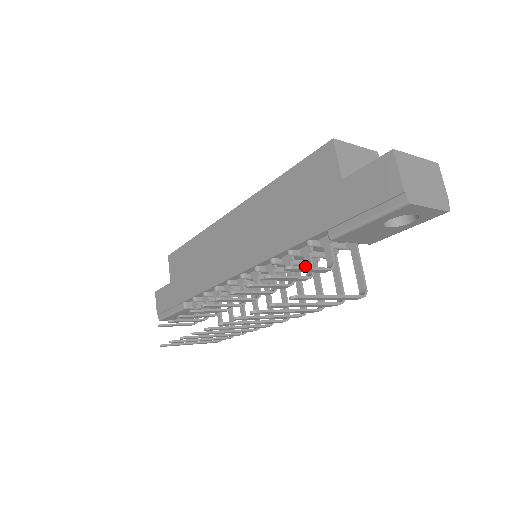
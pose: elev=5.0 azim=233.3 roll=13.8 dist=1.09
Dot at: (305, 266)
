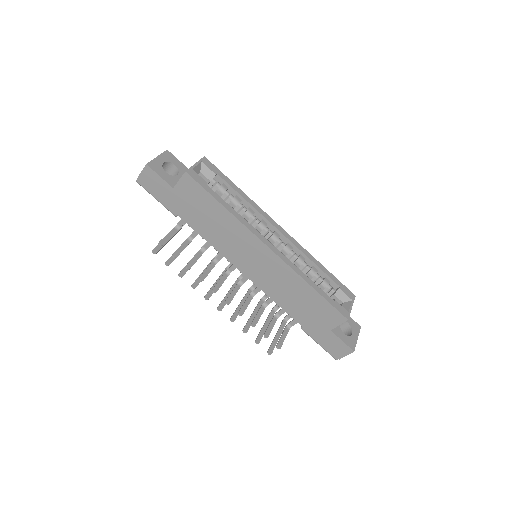
Dot at: (279, 311)
